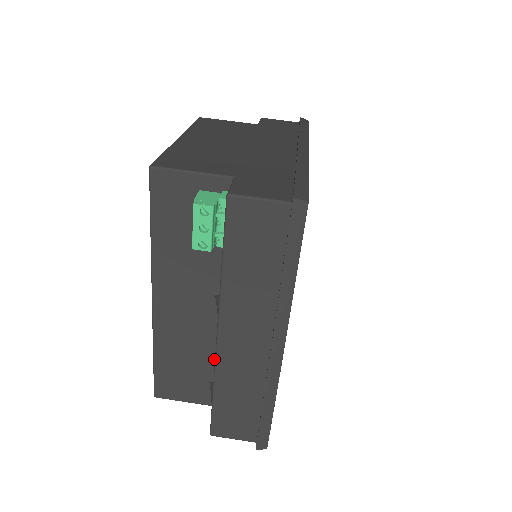
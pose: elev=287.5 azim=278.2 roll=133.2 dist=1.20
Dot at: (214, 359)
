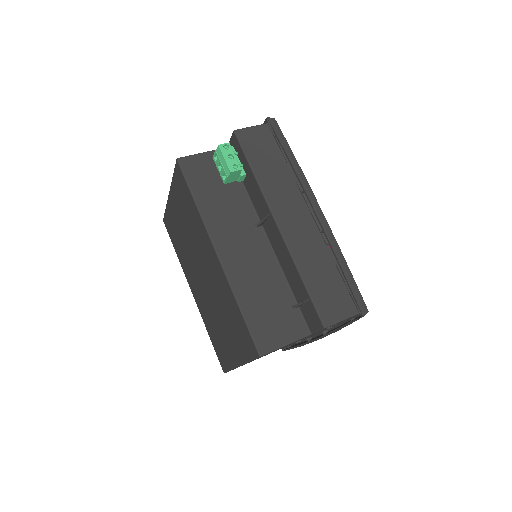
Dot at: (283, 283)
